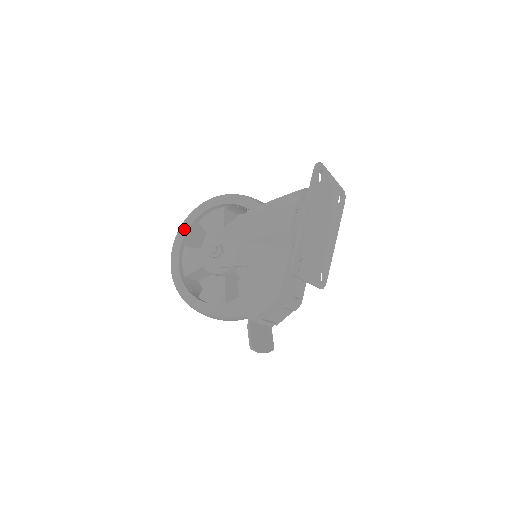
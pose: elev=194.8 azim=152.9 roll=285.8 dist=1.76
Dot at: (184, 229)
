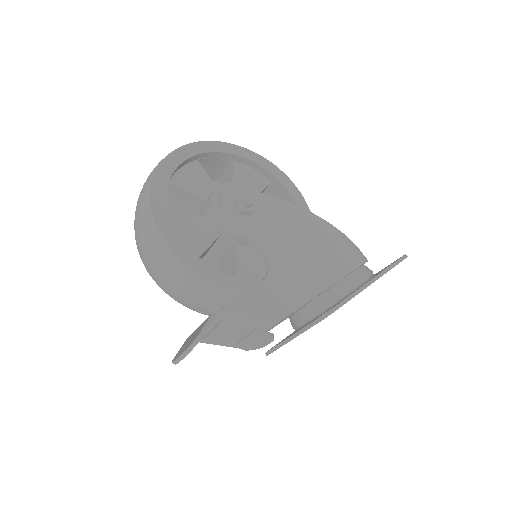
Dot at: (217, 147)
